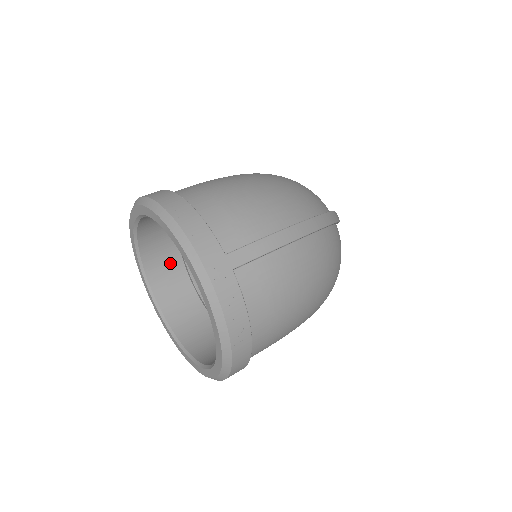
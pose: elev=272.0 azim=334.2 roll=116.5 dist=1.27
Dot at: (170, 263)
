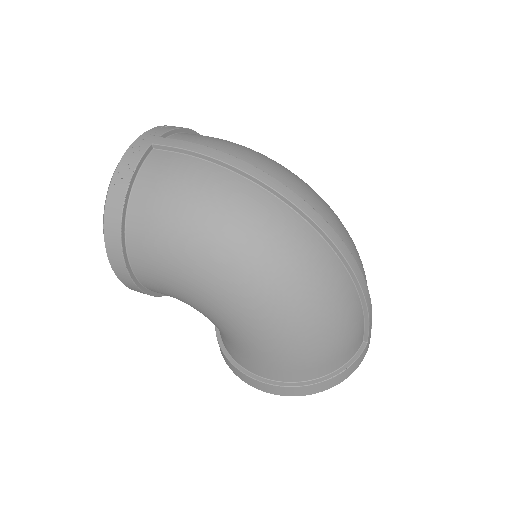
Dot at: occluded
